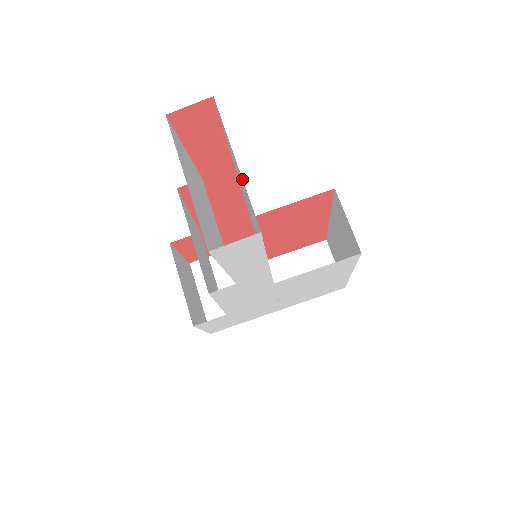
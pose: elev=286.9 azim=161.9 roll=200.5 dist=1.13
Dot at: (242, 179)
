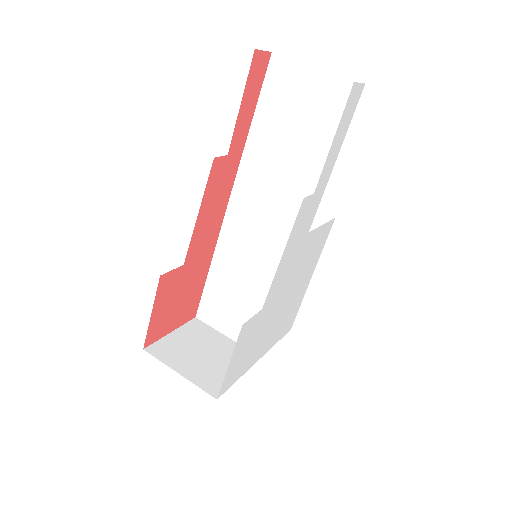
Dot at: (326, 74)
